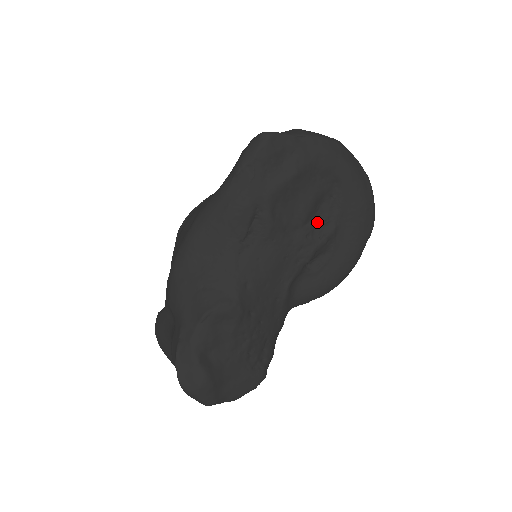
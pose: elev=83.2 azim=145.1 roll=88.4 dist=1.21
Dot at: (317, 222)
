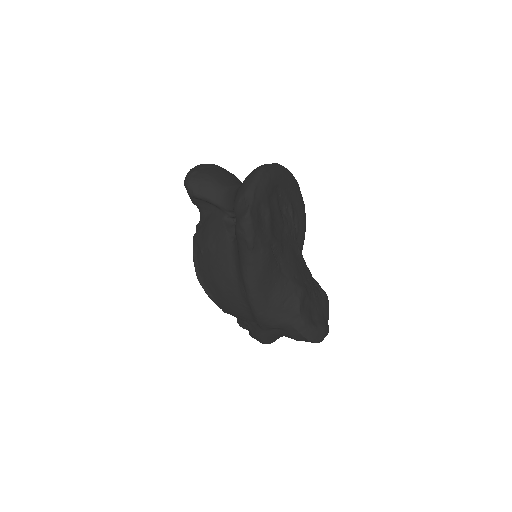
Dot at: (283, 213)
